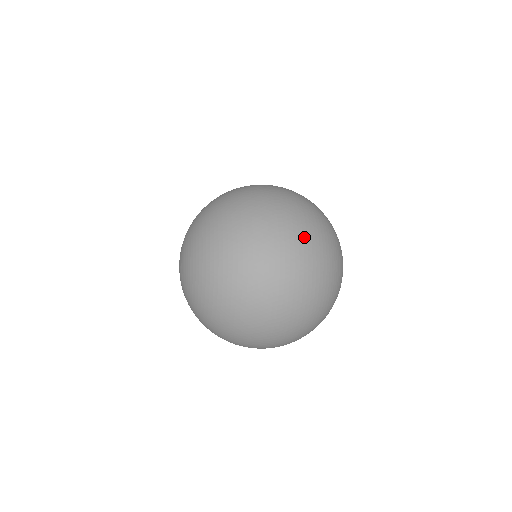
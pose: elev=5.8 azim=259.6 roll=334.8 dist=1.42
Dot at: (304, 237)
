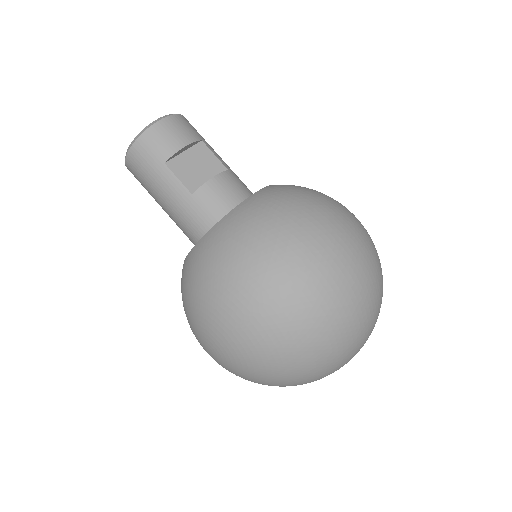
Dot at: (379, 307)
